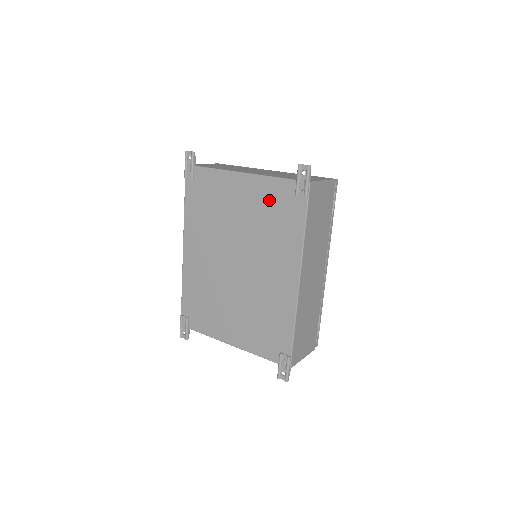
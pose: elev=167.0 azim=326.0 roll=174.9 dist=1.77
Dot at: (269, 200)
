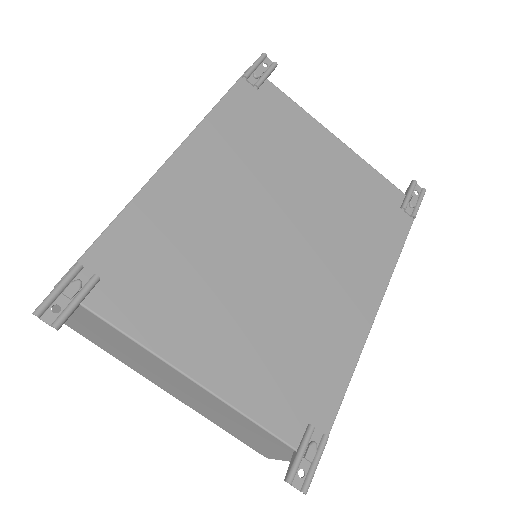
Dot at: (366, 190)
